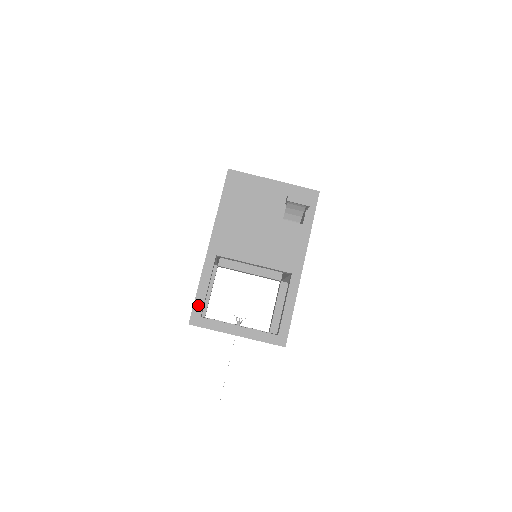
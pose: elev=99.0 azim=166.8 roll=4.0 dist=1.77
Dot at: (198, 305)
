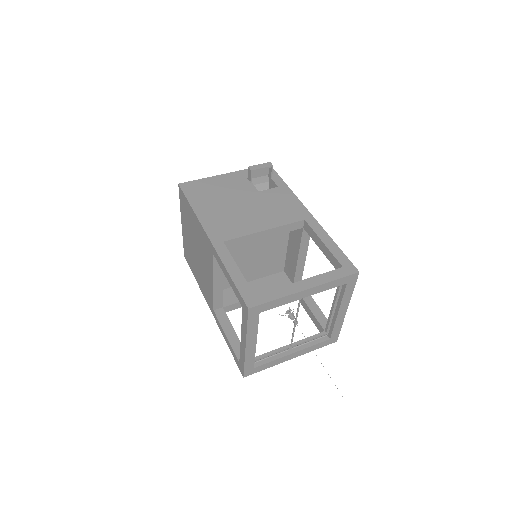
Dot at: (243, 287)
